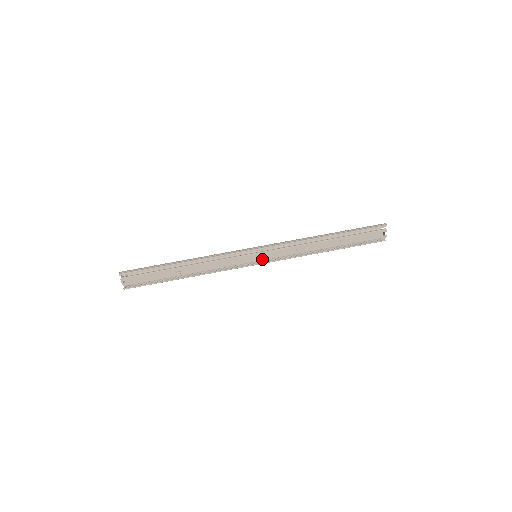
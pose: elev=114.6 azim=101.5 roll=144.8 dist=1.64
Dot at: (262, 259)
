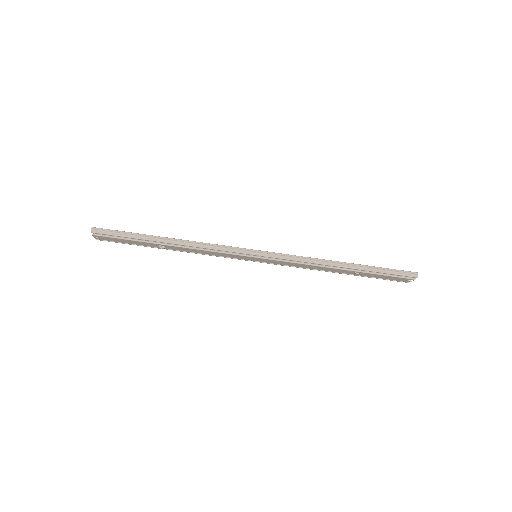
Dot at: (262, 261)
